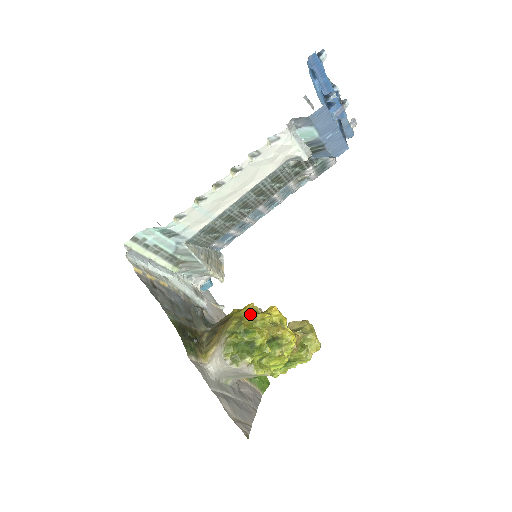
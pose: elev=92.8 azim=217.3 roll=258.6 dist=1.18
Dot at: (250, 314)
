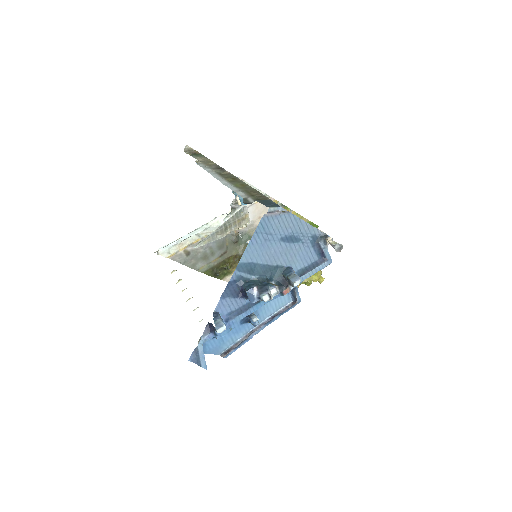
Dot at: occluded
